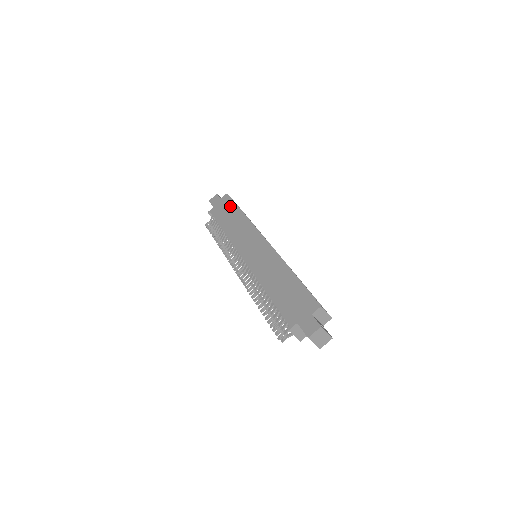
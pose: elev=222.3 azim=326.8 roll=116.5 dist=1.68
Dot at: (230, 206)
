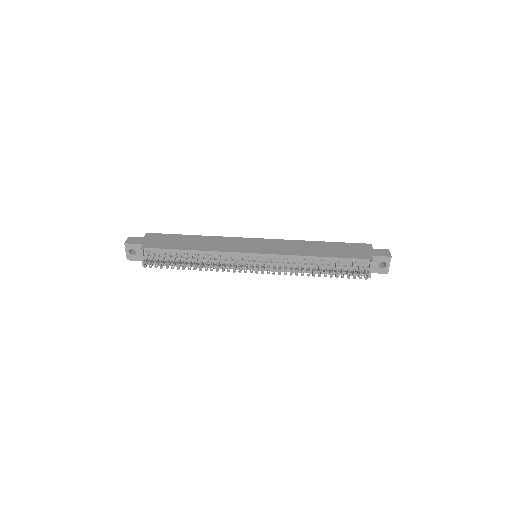
Dot at: (171, 237)
